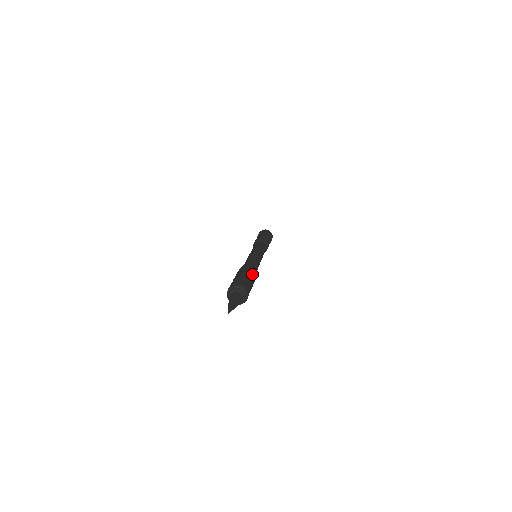
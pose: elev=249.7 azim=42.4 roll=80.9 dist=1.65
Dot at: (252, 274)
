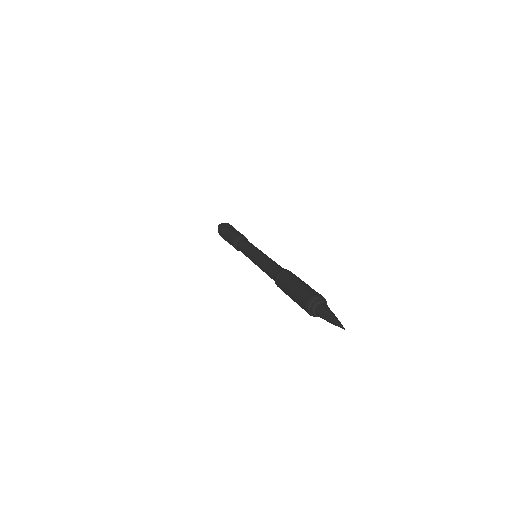
Dot at: (293, 277)
